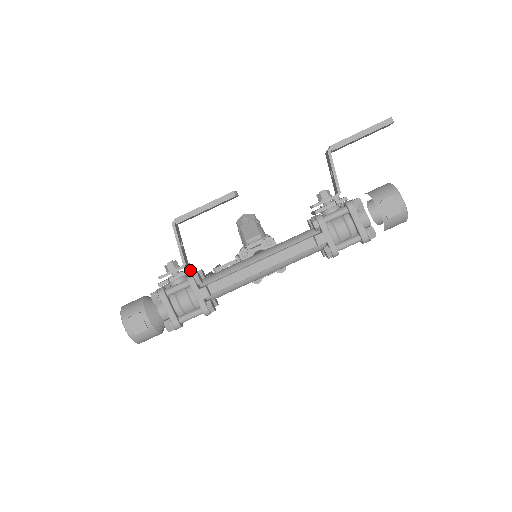
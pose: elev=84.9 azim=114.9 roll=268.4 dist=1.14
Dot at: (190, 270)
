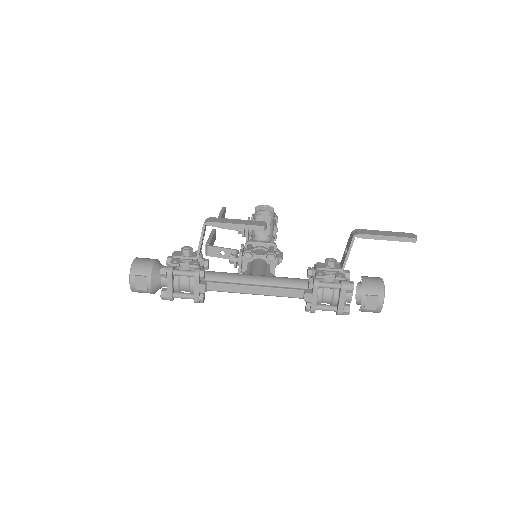
Dot at: occluded
